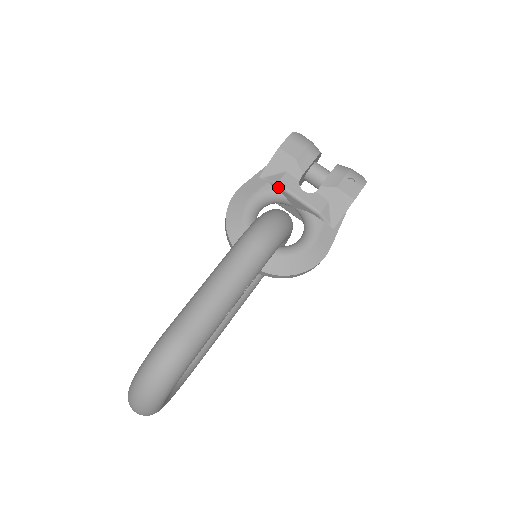
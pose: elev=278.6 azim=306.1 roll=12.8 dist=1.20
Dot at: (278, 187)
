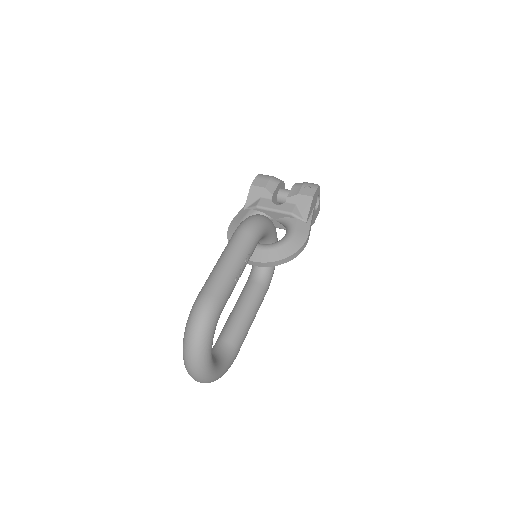
Dot at: (258, 209)
